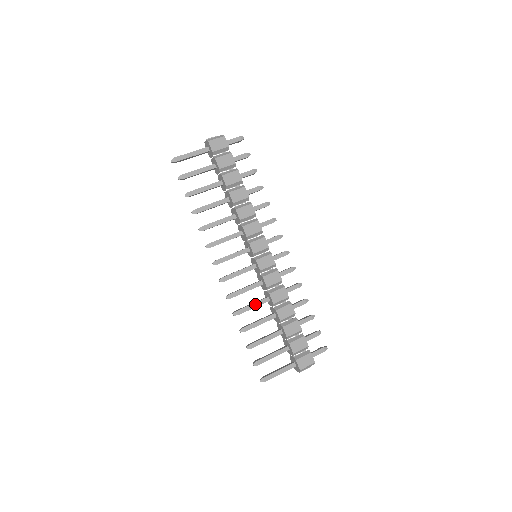
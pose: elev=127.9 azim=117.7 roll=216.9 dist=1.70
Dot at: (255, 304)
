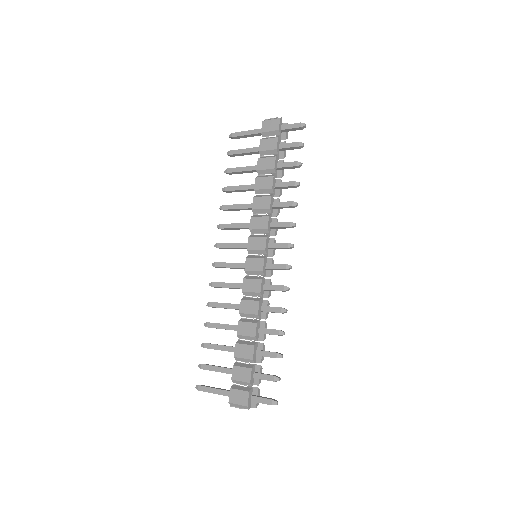
Dot at: (229, 305)
